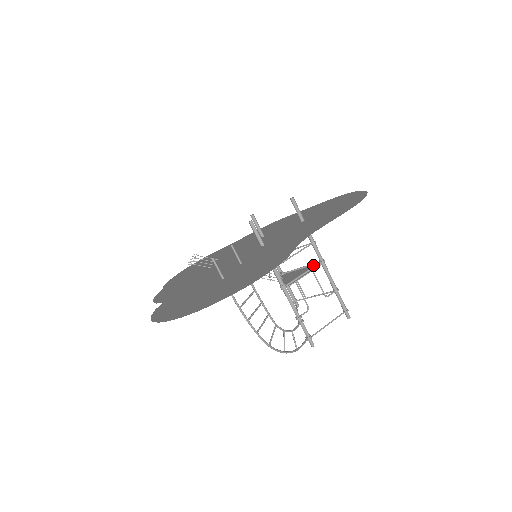
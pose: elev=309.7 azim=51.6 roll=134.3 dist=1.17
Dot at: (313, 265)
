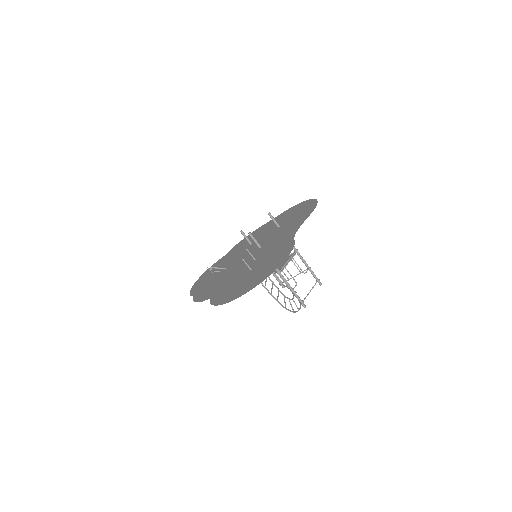
Dot at: (291, 255)
